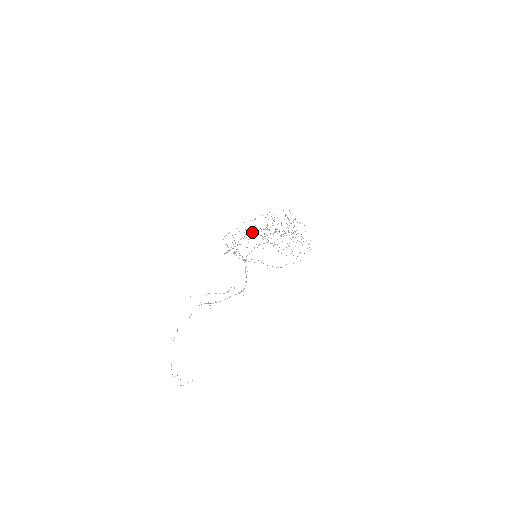
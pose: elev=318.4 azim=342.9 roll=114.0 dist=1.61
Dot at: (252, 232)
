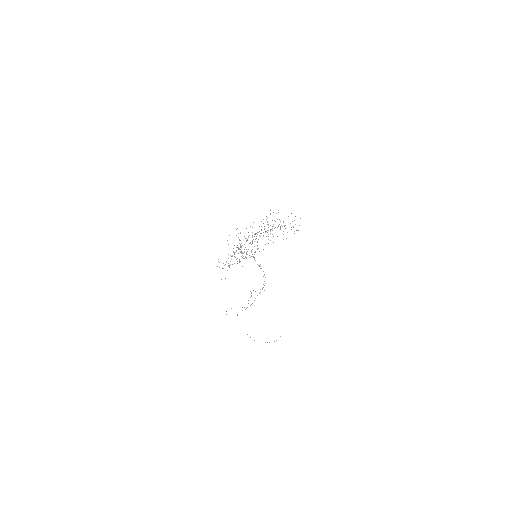
Dot at: occluded
